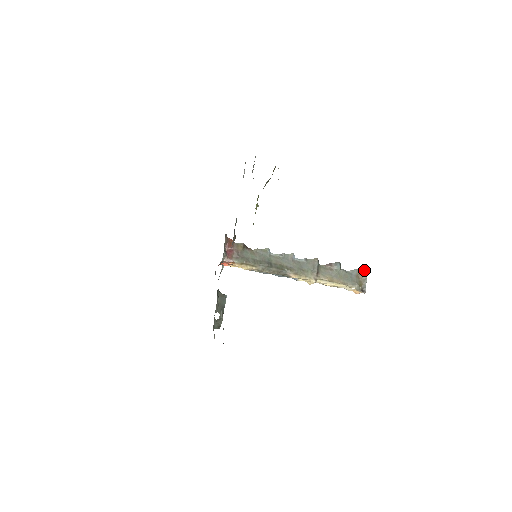
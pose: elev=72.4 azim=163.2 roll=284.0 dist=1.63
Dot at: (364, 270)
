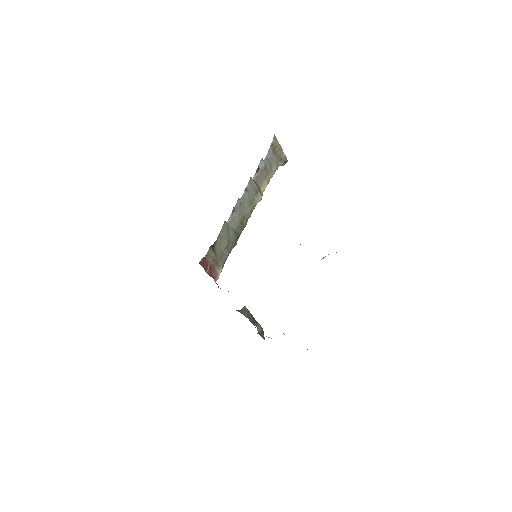
Dot at: (275, 142)
